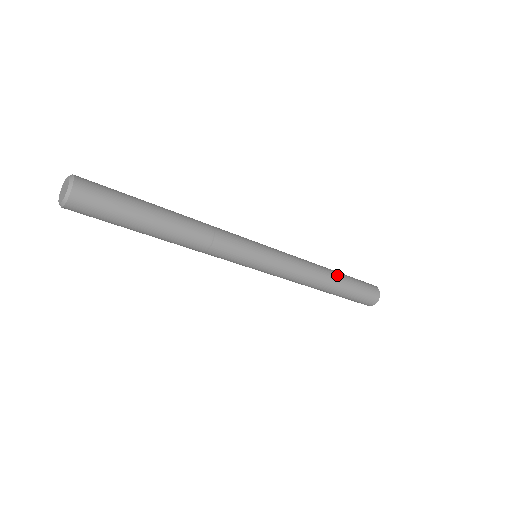
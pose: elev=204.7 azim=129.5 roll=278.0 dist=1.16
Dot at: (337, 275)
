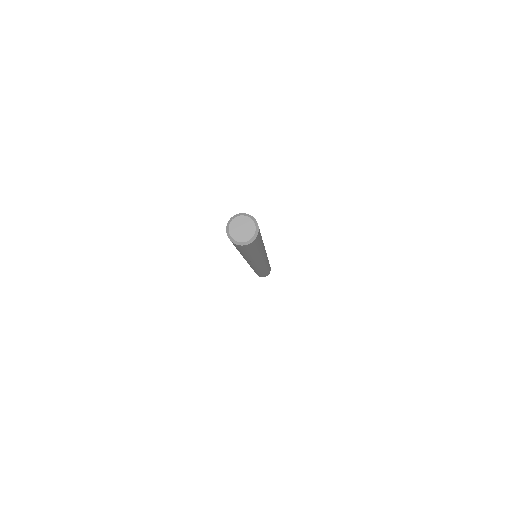
Dot at: (269, 264)
